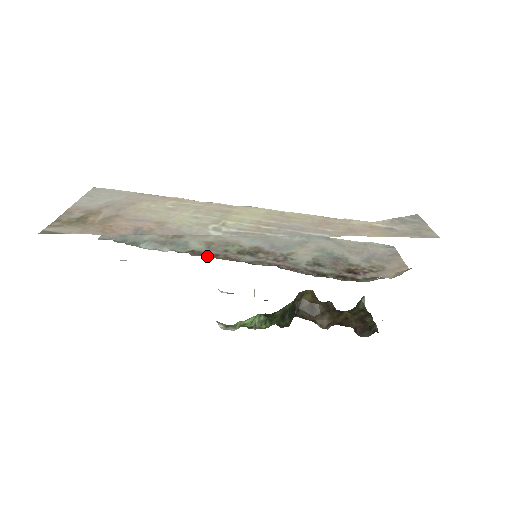
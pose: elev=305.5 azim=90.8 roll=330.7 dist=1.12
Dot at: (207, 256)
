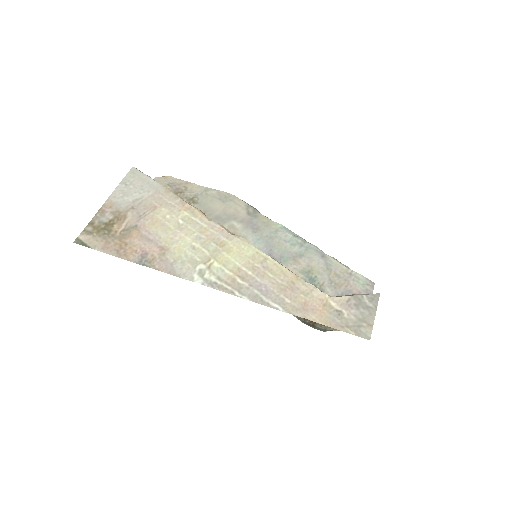
Dot at: occluded
